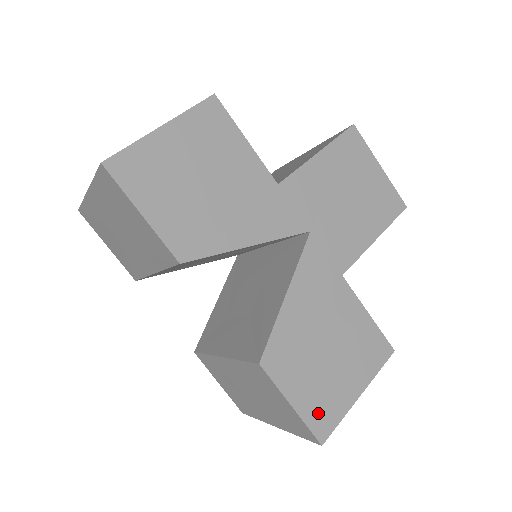
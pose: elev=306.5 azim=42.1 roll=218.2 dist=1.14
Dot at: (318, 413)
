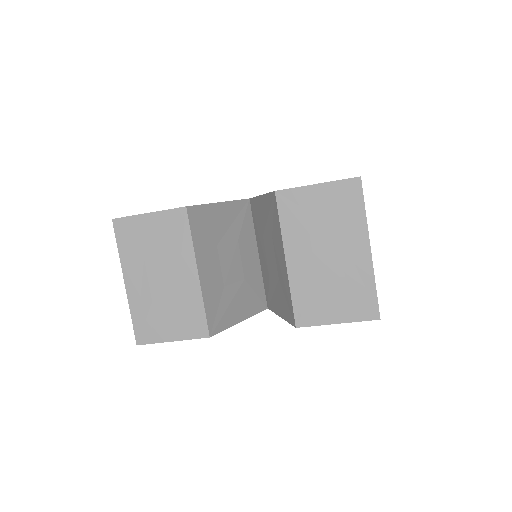
Dot at: occluded
